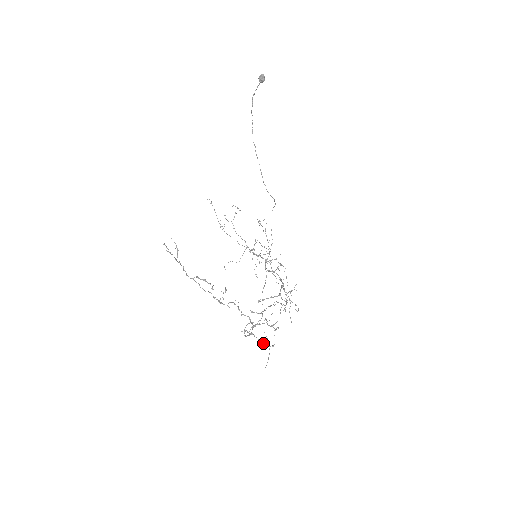
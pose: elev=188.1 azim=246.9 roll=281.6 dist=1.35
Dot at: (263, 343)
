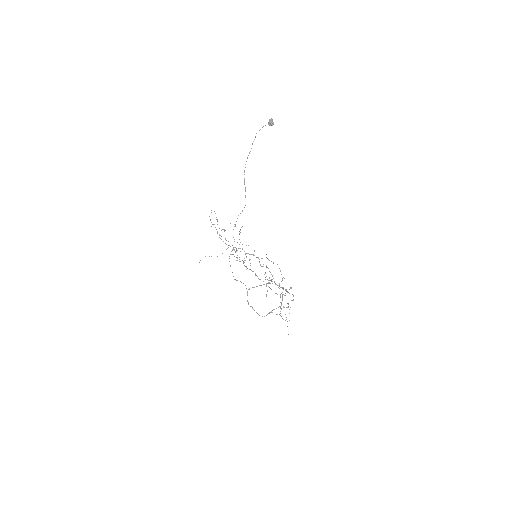
Dot at: (285, 320)
